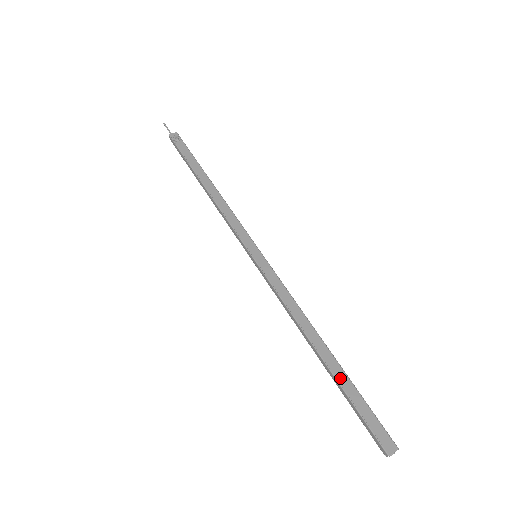
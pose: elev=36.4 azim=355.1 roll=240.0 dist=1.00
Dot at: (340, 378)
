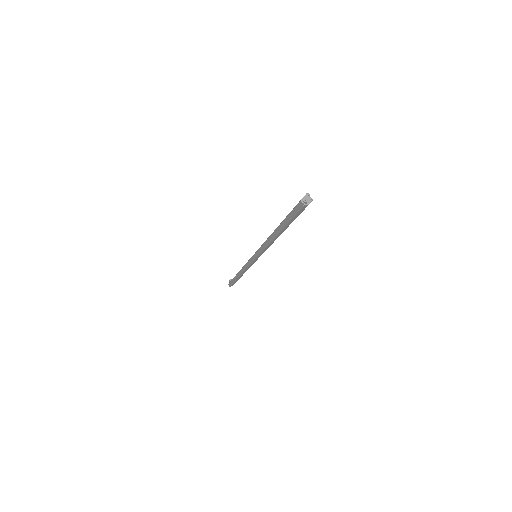
Dot at: (282, 222)
